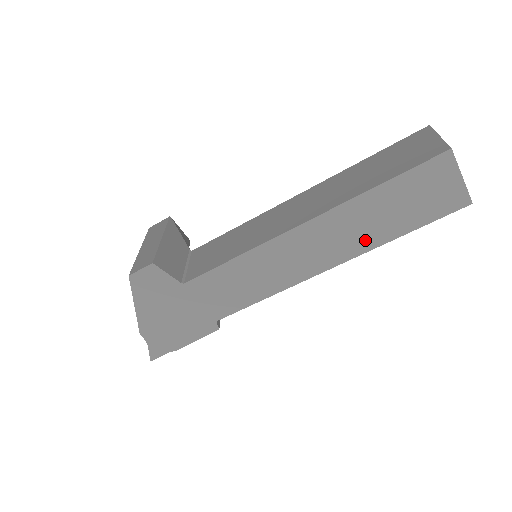
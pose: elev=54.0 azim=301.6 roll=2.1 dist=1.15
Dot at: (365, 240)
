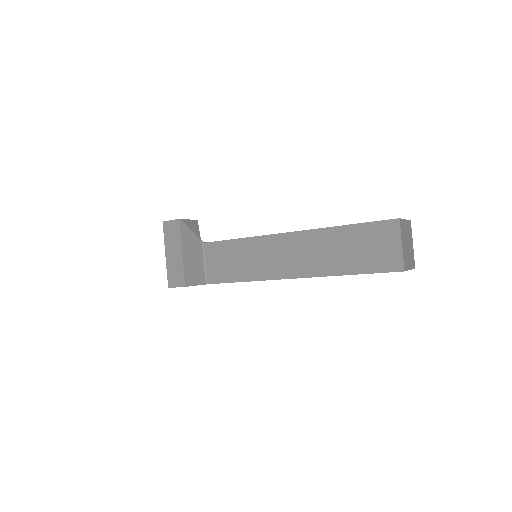
Dot at: occluded
